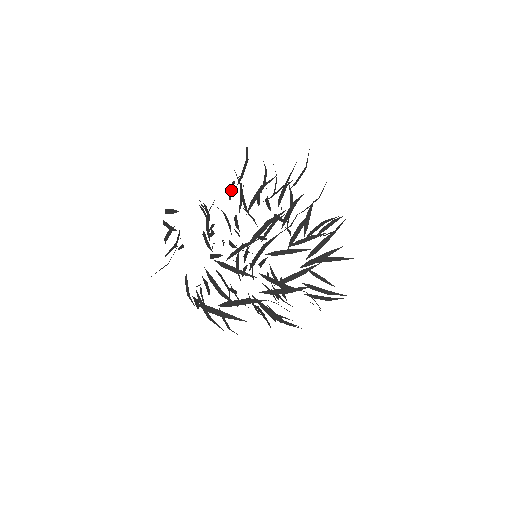
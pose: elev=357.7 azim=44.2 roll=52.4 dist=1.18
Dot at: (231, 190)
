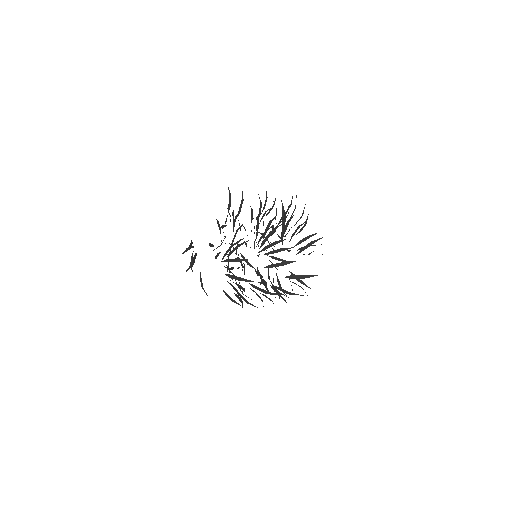
Dot at: occluded
